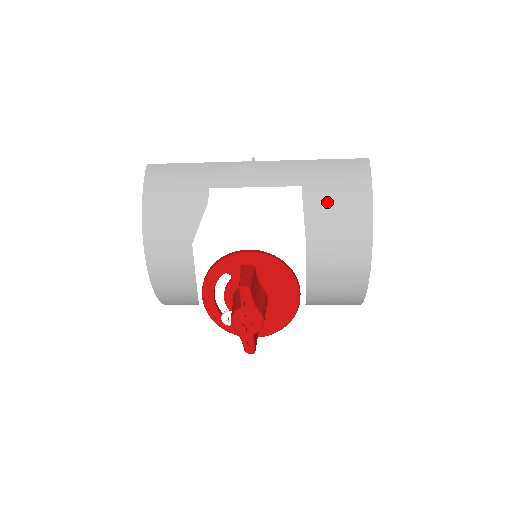
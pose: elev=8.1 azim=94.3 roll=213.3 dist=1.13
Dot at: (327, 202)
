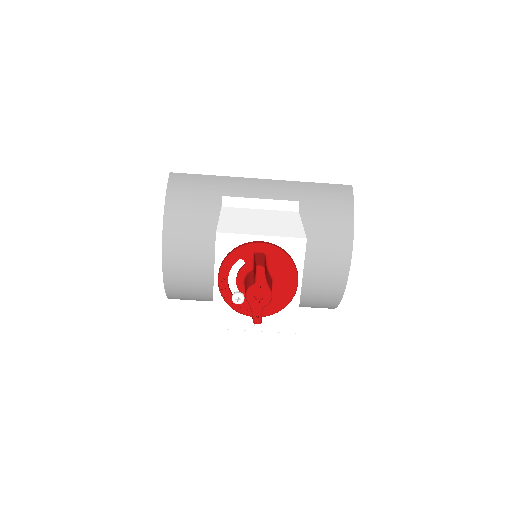
Dot at: (318, 215)
